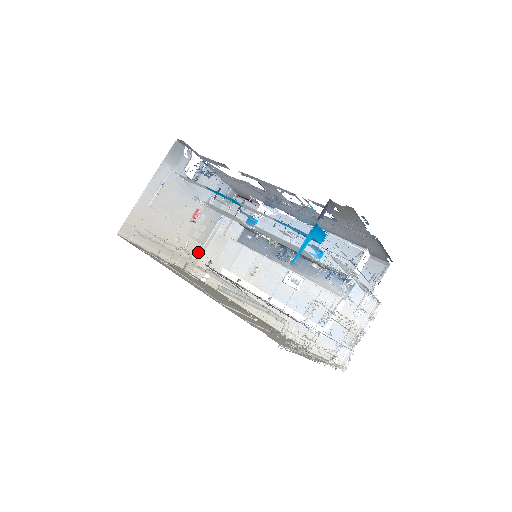
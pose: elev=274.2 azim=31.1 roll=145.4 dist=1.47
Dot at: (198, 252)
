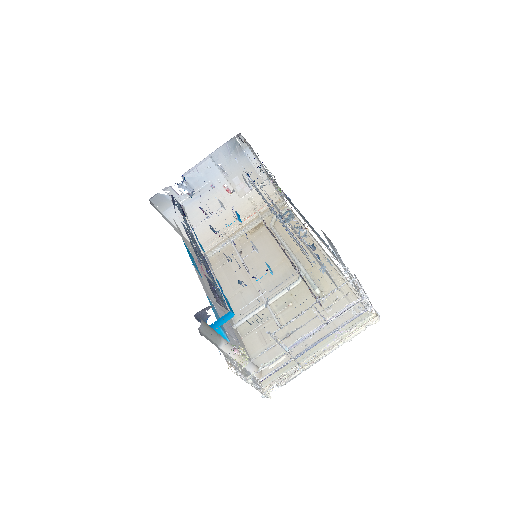
Dot at: (266, 188)
